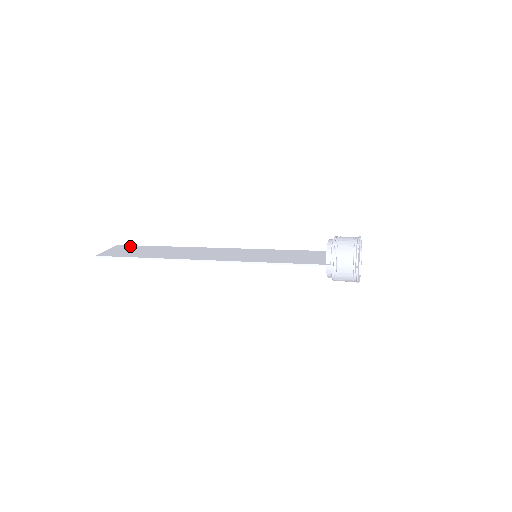
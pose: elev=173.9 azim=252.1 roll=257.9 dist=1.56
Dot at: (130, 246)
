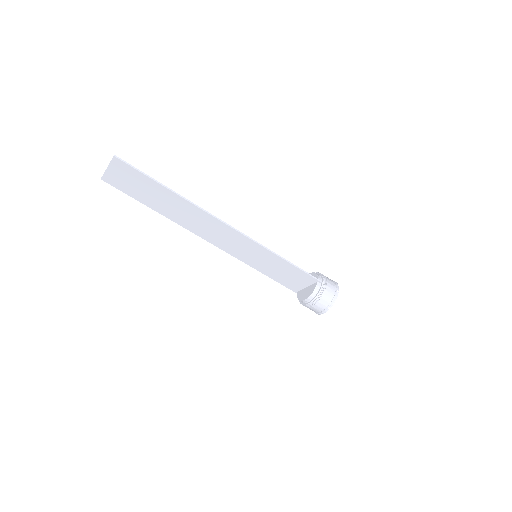
Dot at: (121, 186)
